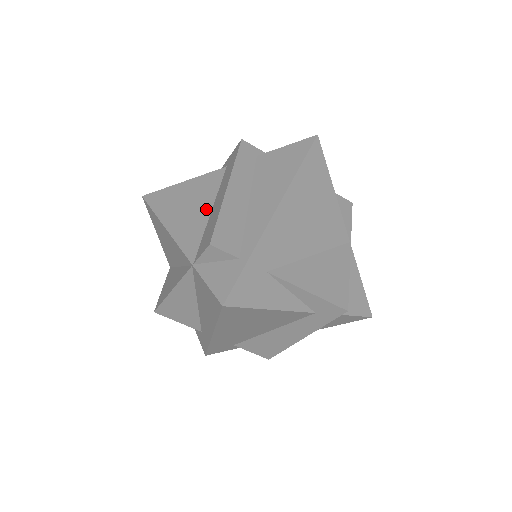
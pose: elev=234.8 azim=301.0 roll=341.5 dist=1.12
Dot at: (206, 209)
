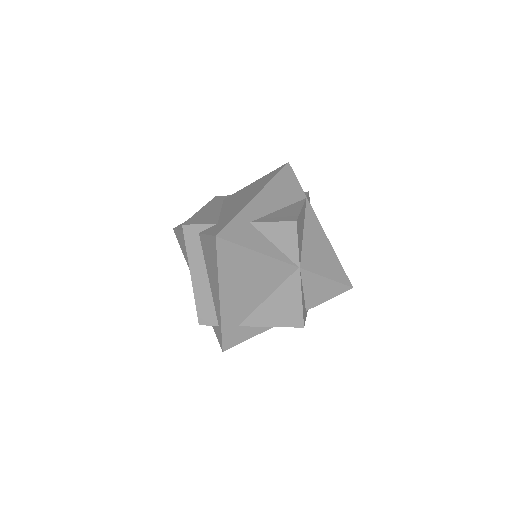
Dot at: occluded
